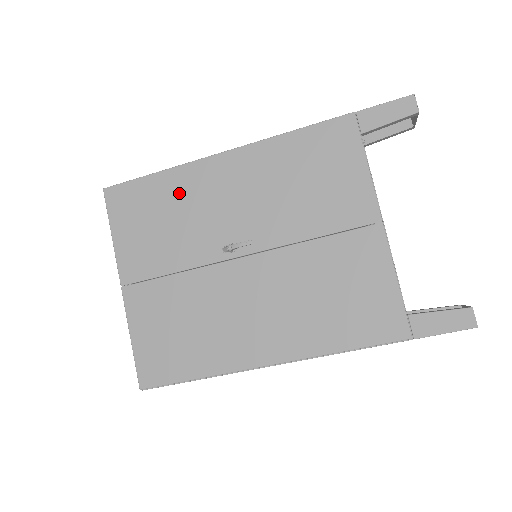
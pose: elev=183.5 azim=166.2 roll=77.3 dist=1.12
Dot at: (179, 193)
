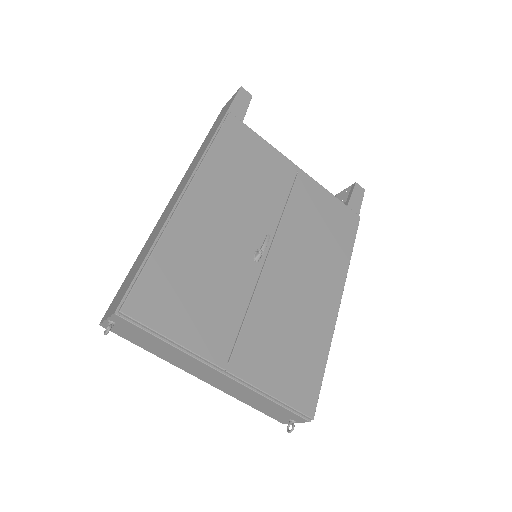
Dot at: (188, 250)
